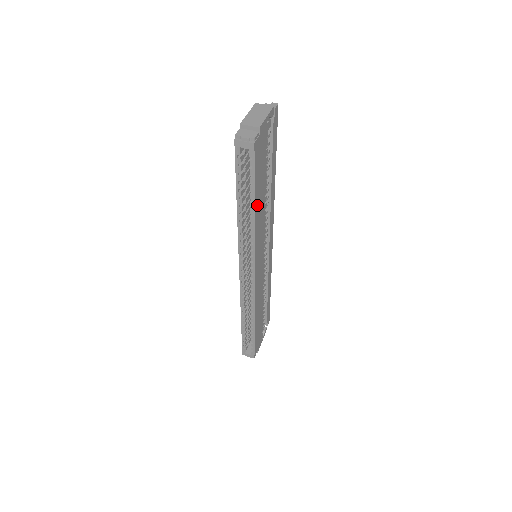
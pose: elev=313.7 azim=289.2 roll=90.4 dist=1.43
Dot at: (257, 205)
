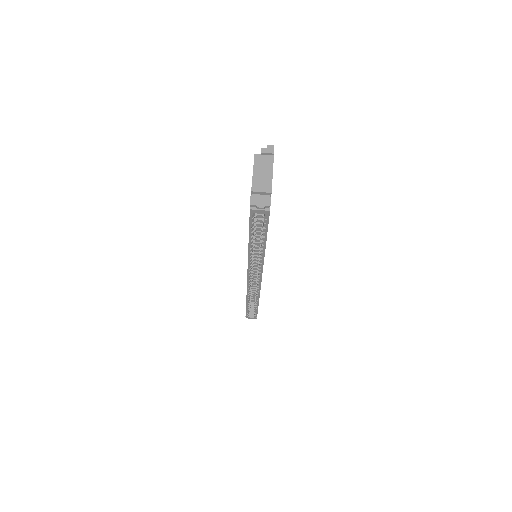
Dot at: occluded
